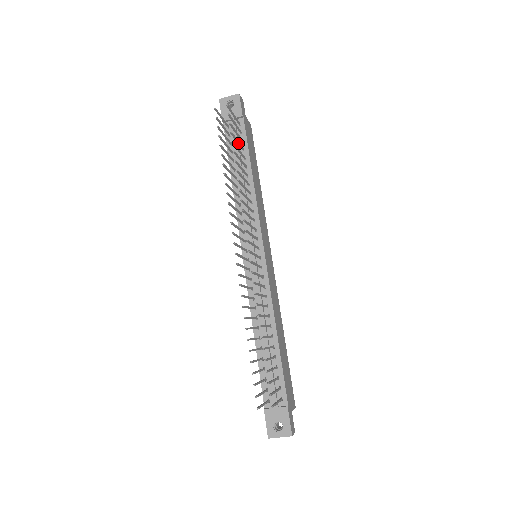
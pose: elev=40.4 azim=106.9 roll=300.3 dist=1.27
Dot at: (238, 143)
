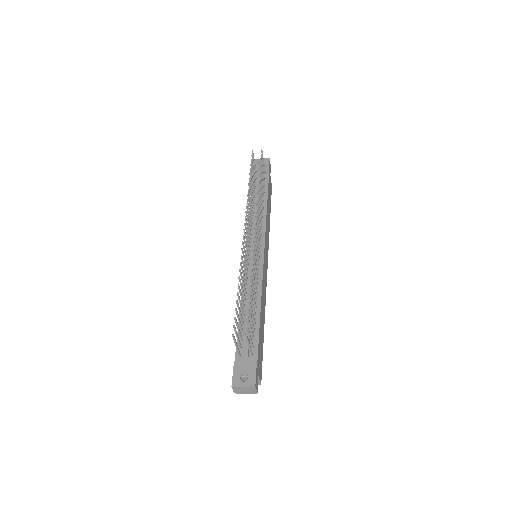
Dot at: (262, 178)
